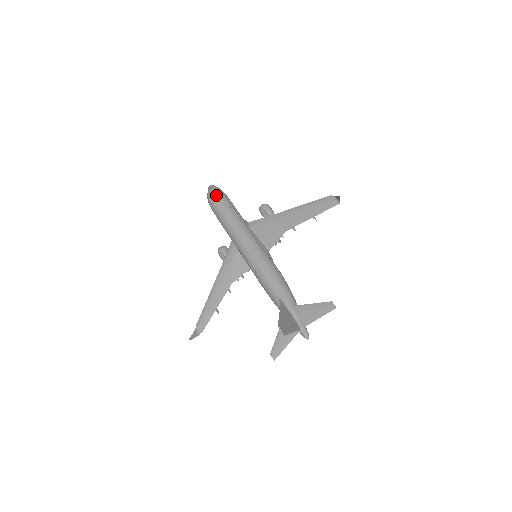
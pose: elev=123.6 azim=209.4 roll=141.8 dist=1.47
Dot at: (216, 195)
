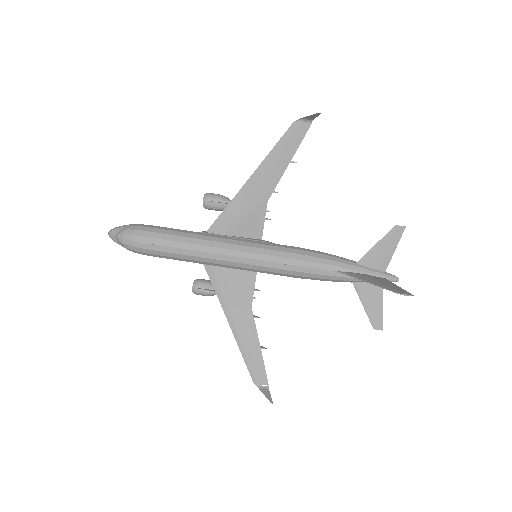
Dot at: (140, 235)
